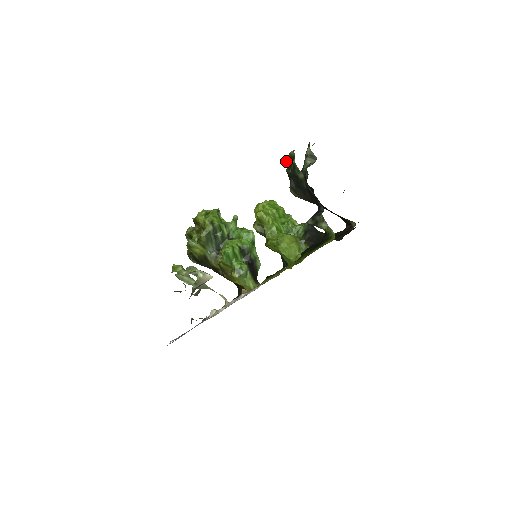
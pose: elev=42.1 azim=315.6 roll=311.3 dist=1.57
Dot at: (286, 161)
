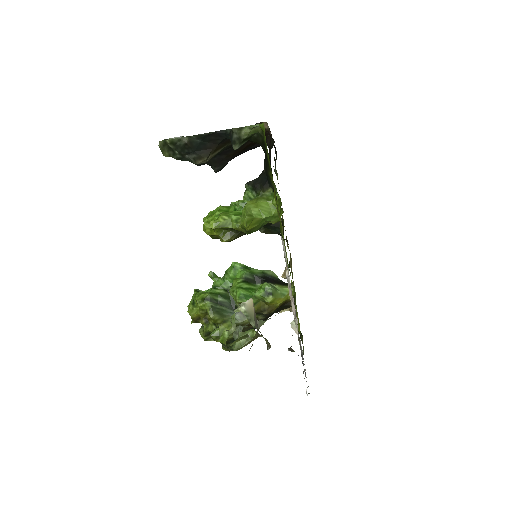
Dot at: (166, 155)
